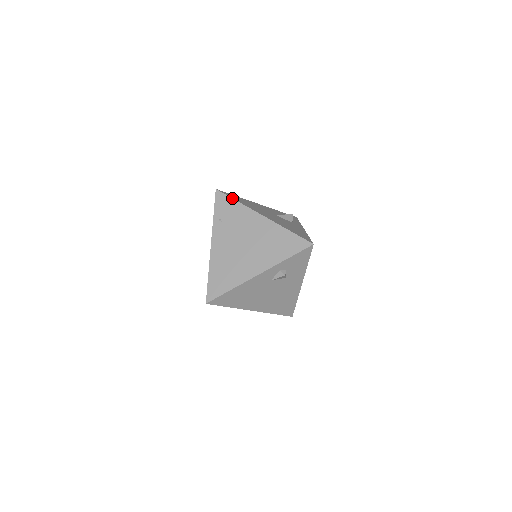
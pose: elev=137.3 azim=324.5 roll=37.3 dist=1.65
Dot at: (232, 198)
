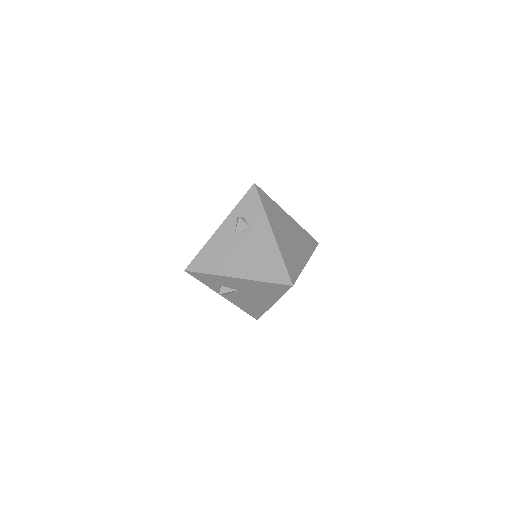
Dot at: occluded
